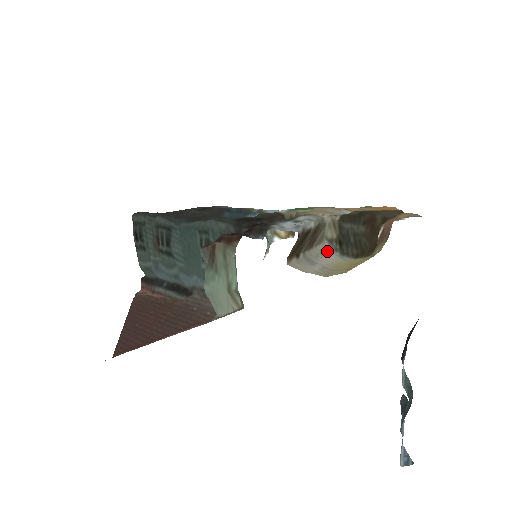
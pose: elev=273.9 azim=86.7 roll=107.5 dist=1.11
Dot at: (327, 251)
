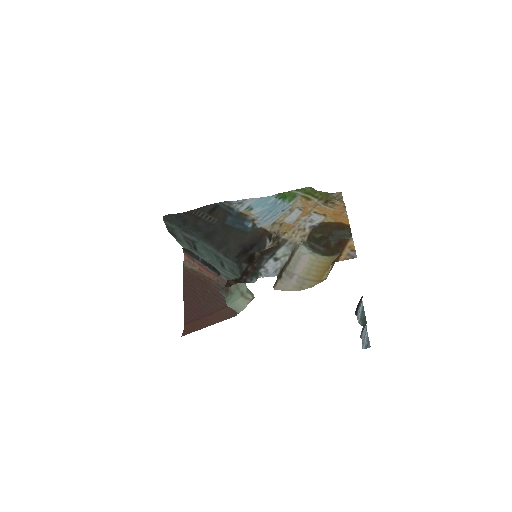
Dot at: (303, 252)
